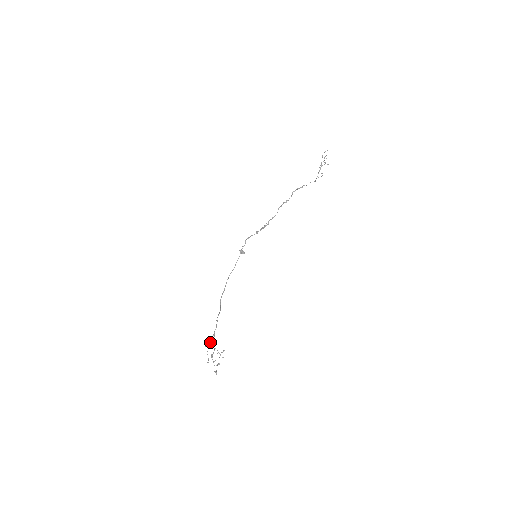
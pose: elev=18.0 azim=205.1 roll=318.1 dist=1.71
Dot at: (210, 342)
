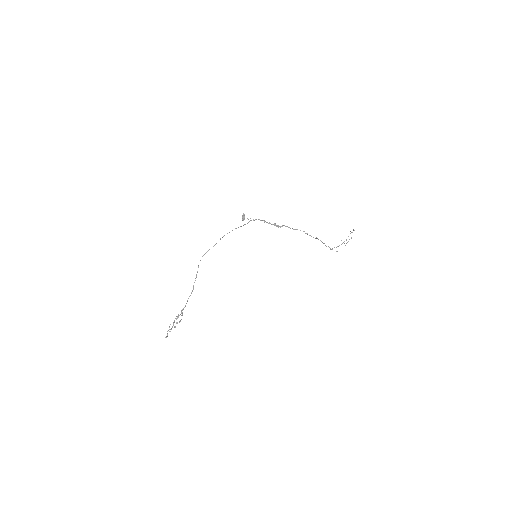
Dot at: occluded
